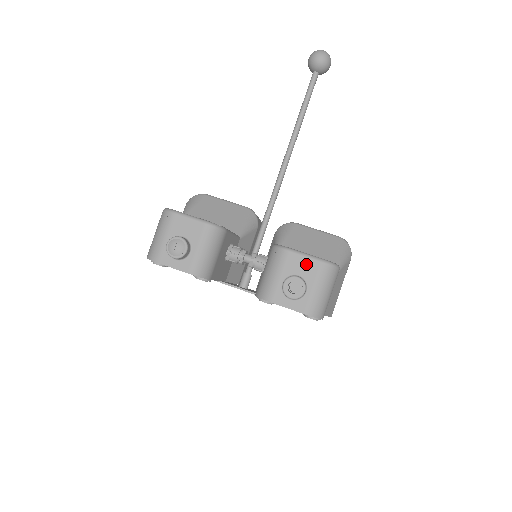
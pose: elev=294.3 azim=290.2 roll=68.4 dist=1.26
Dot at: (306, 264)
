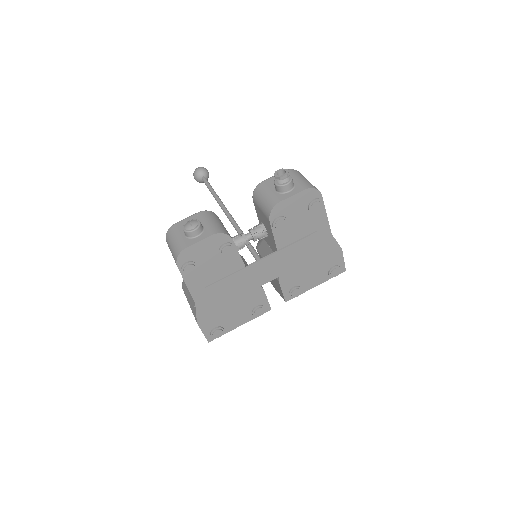
Dot at: occluded
